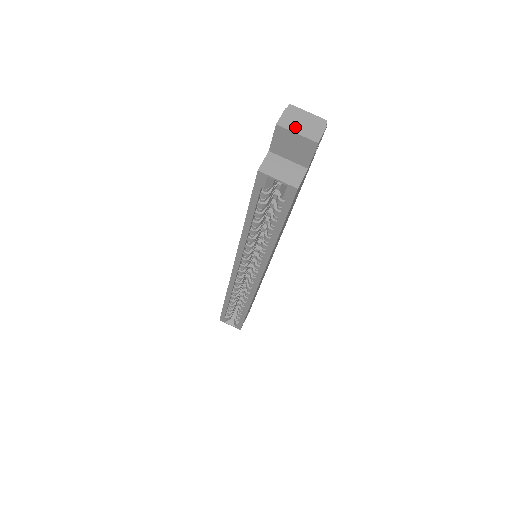
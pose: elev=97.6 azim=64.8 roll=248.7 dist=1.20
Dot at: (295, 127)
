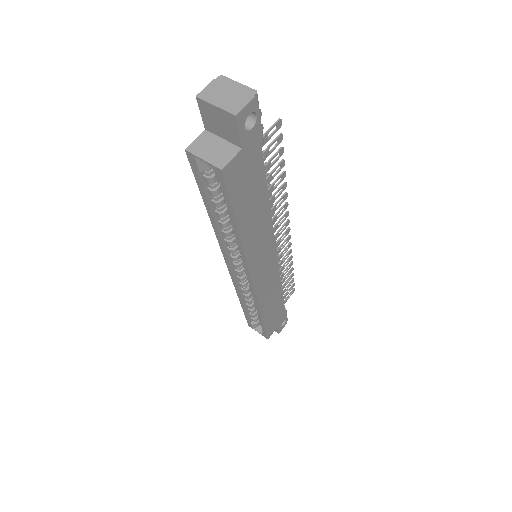
Dot at: (216, 99)
